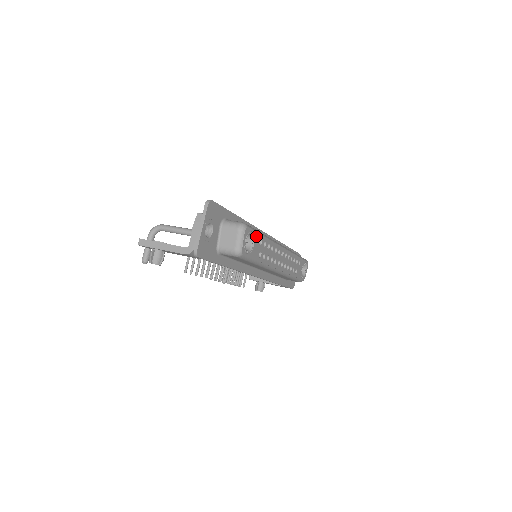
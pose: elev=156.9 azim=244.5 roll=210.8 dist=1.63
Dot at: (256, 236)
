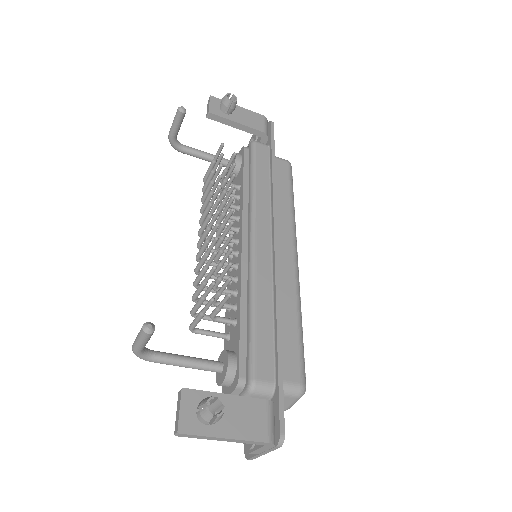
Dot at: occluded
